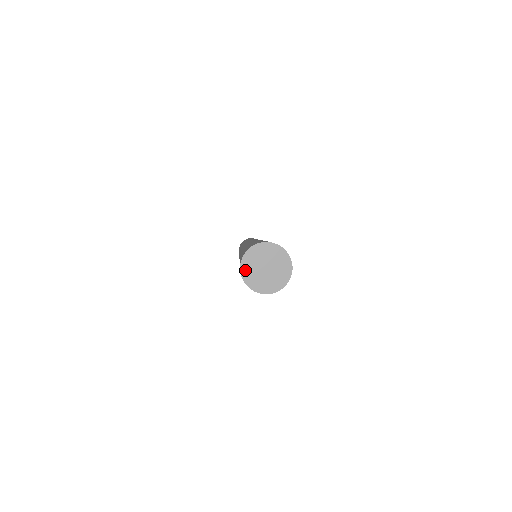
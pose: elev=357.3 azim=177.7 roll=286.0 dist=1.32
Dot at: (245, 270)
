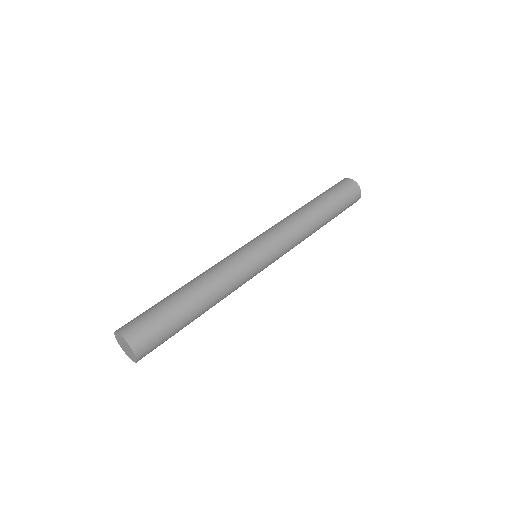
Dot at: (117, 338)
